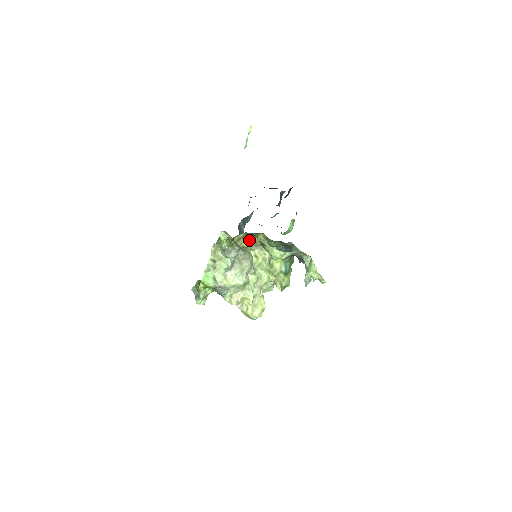
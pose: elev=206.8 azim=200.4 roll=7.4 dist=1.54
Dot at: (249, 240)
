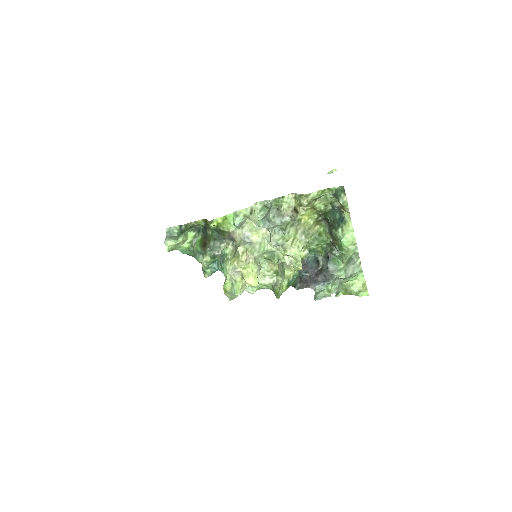
Dot at: (310, 219)
